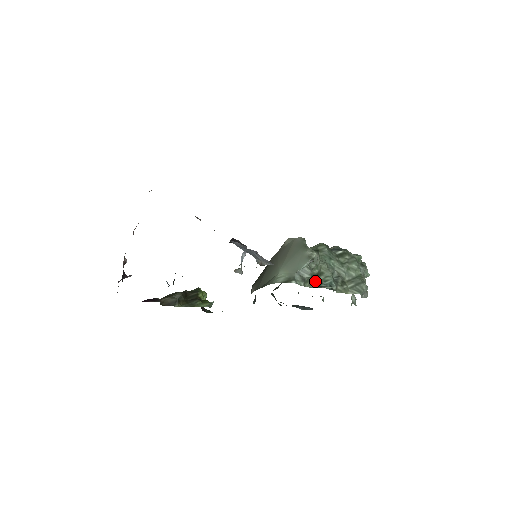
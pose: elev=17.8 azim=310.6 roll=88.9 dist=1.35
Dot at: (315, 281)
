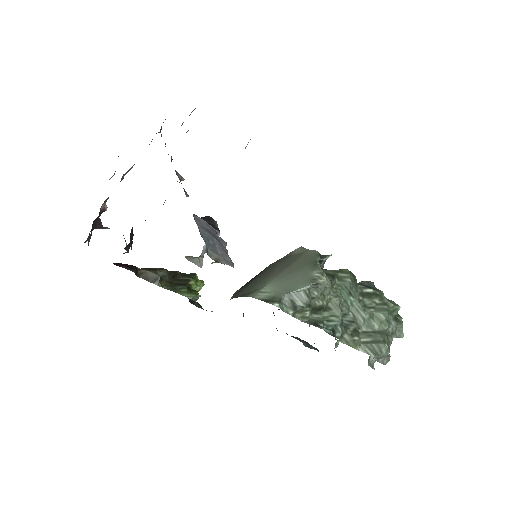
Dot at: (314, 315)
